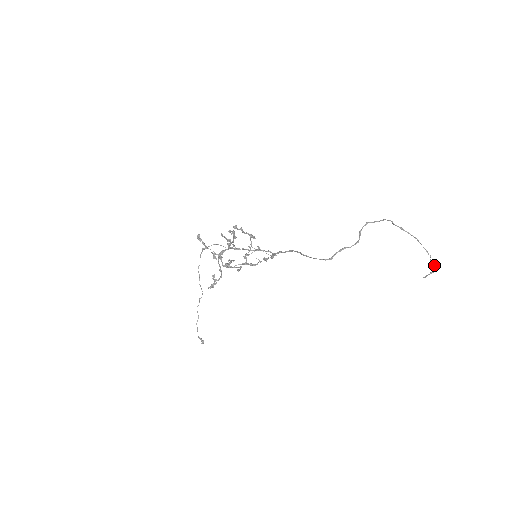
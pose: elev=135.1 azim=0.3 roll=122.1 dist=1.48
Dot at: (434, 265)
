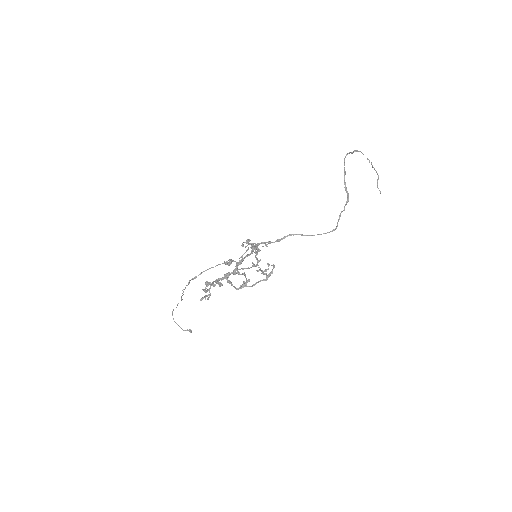
Dot at: (376, 171)
